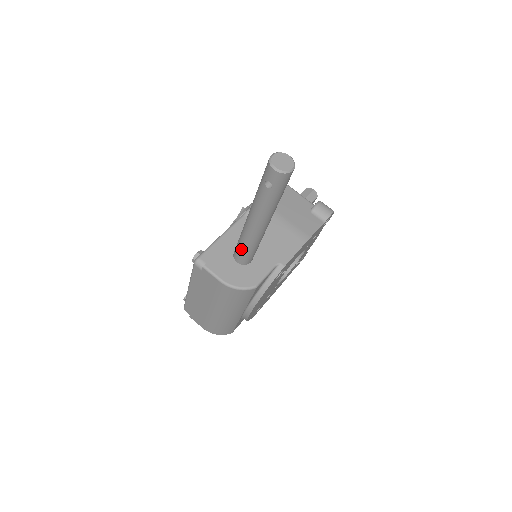
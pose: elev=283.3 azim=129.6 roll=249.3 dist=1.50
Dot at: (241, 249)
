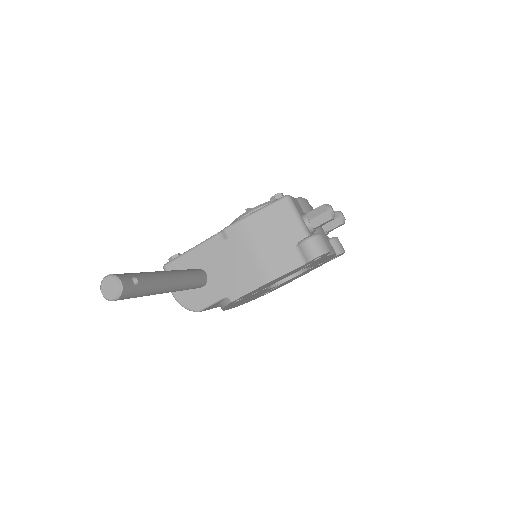
Dot at: occluded
